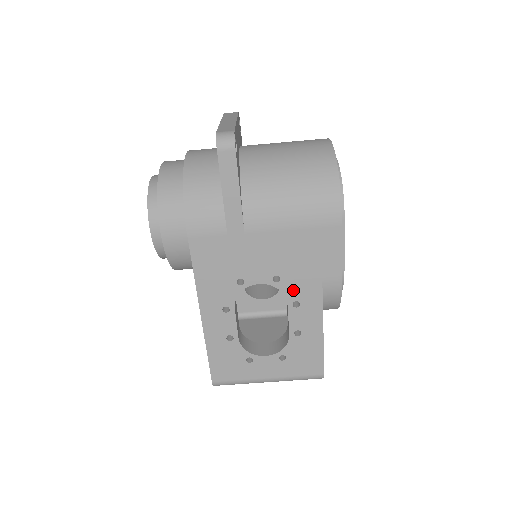
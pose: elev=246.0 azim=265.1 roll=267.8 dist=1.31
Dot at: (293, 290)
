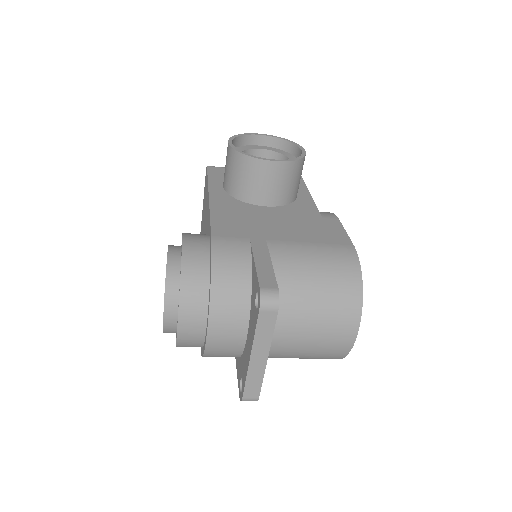
Dot at: occluded
